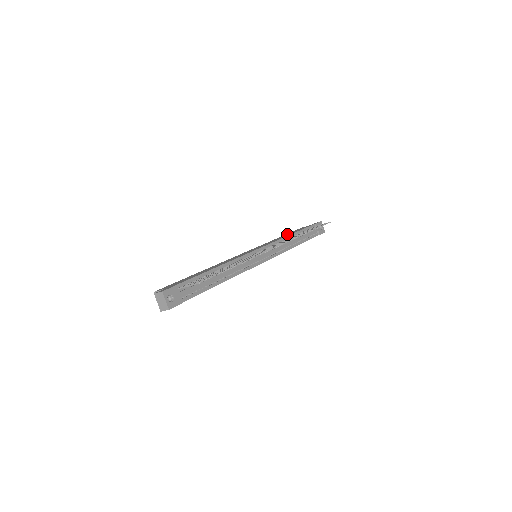
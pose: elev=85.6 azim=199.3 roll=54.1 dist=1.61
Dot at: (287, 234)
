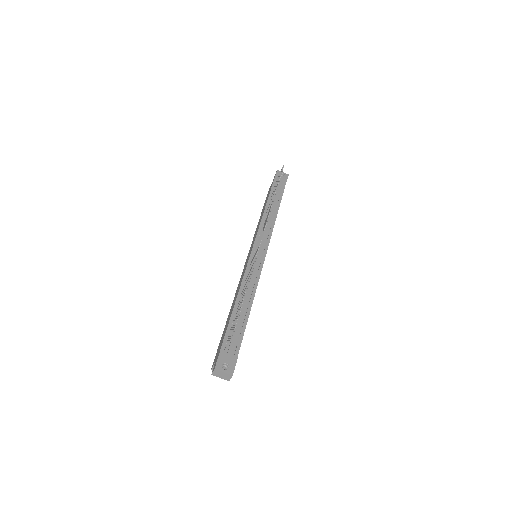
Dot at: occluded
